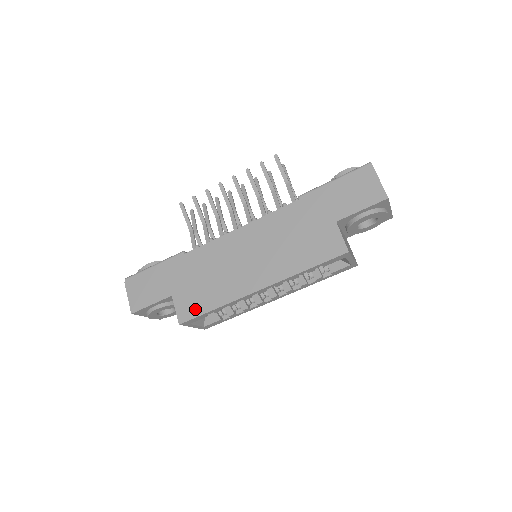
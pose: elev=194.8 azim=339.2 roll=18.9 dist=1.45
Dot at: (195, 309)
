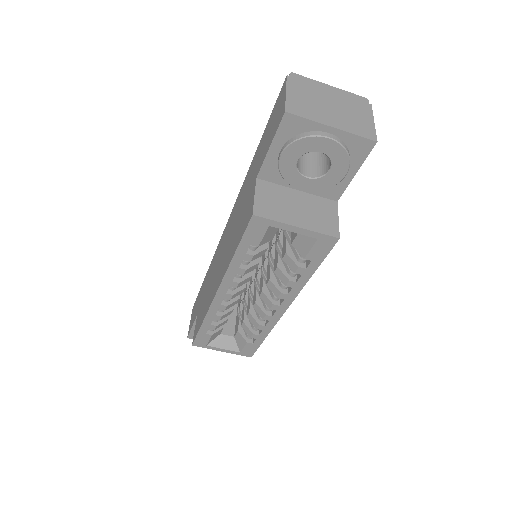
Dot at: (198, 326)
